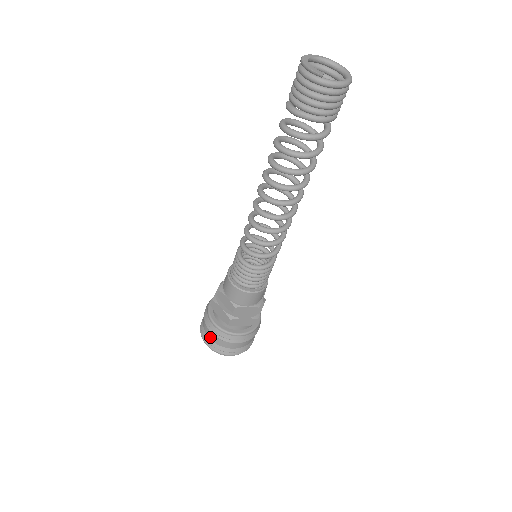
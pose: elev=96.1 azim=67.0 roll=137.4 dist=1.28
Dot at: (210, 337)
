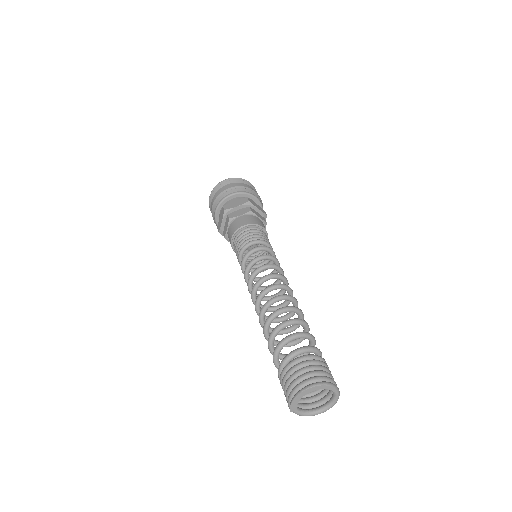
Dot at: (212, 204)
